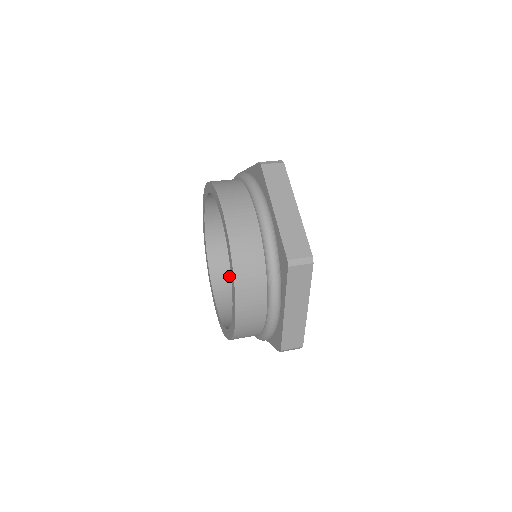
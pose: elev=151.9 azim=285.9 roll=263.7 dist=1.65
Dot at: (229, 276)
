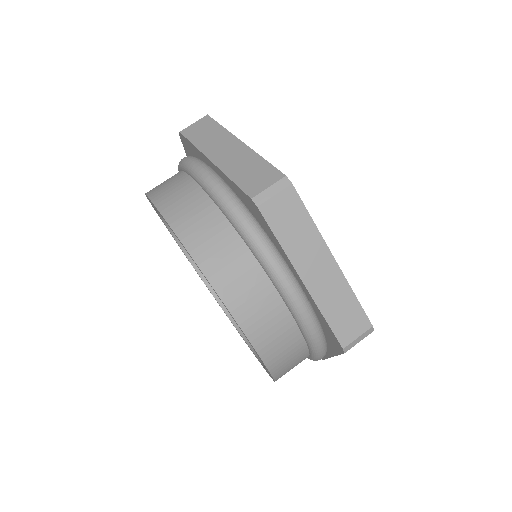
Dot at: occluded
